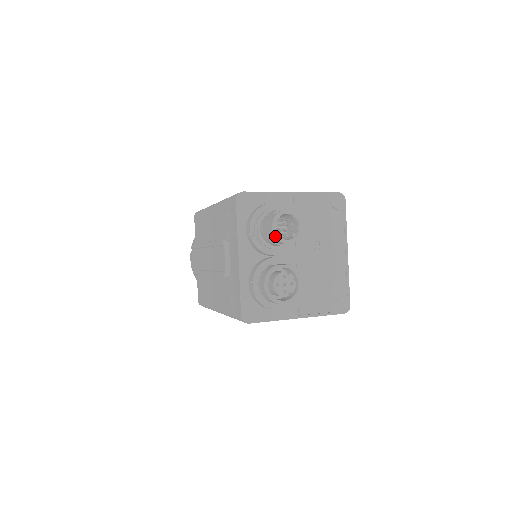
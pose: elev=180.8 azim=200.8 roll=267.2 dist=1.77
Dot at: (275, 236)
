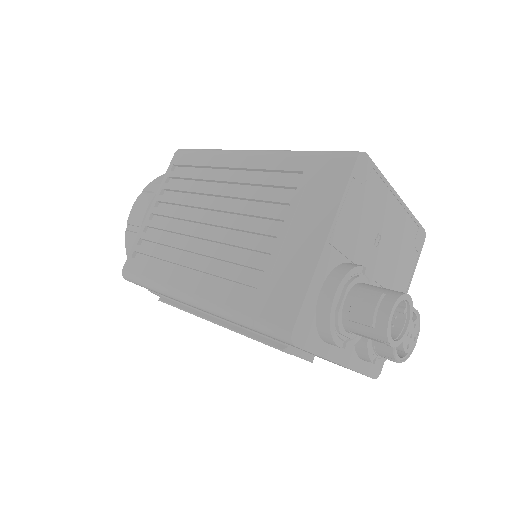
Dot at: (398, 345)
